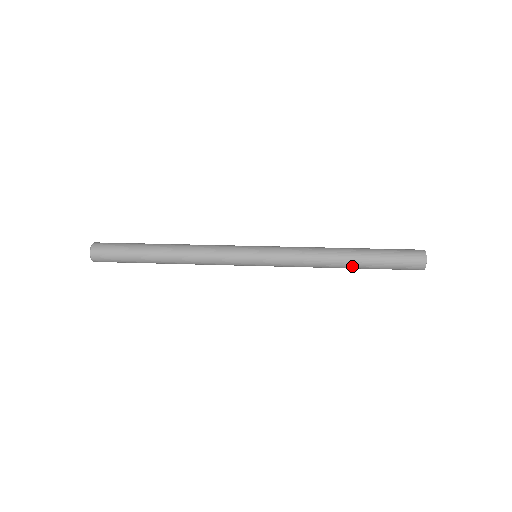
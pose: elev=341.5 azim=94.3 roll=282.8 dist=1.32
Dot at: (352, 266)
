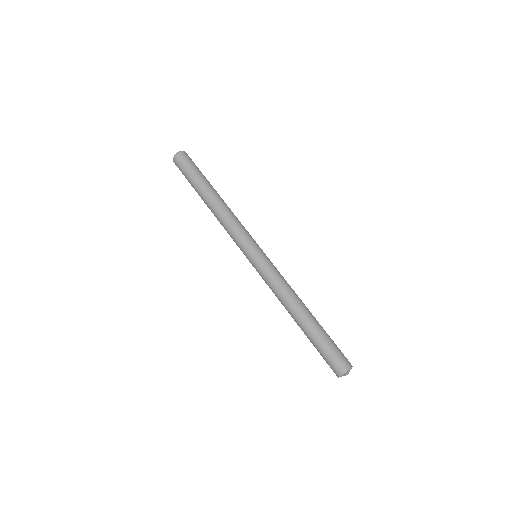
Dot at: occluded
